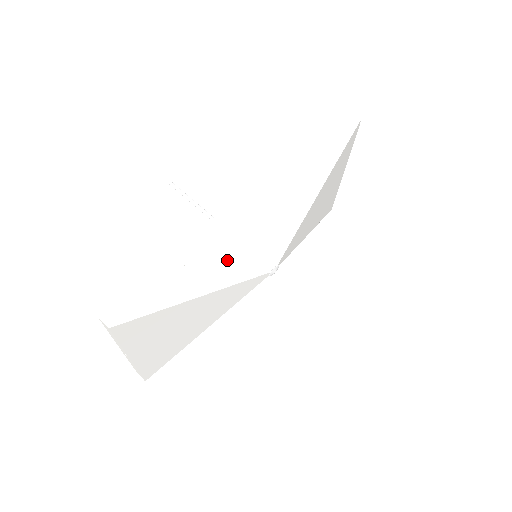
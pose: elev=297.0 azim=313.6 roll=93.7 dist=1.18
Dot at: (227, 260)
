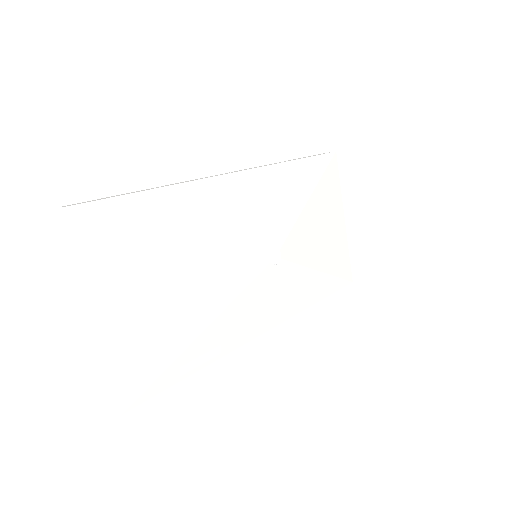
Dot at: (211, 210)
